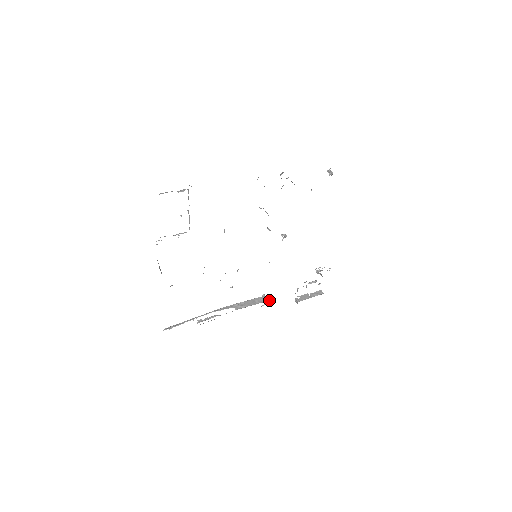
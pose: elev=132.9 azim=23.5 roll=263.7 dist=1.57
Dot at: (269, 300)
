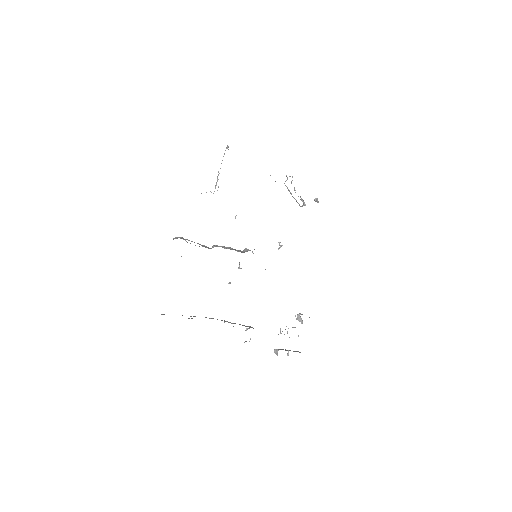
Dot at: occluded
